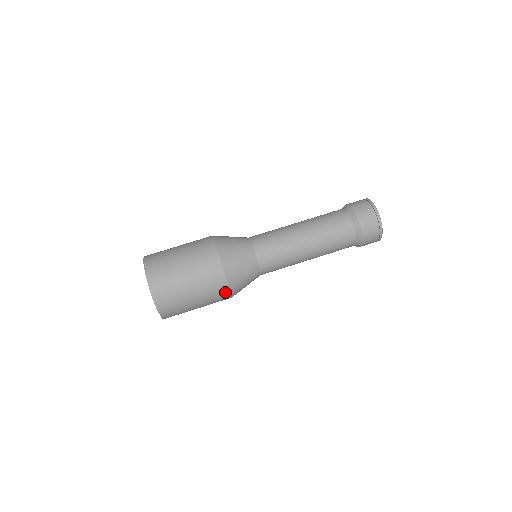
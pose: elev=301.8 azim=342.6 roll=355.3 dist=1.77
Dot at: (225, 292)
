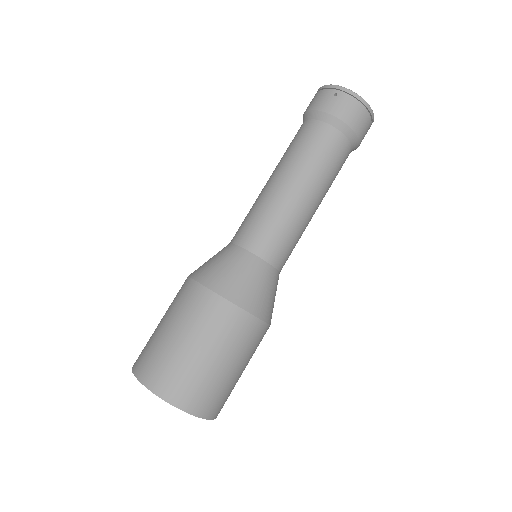
Dot at: (260, 328)
